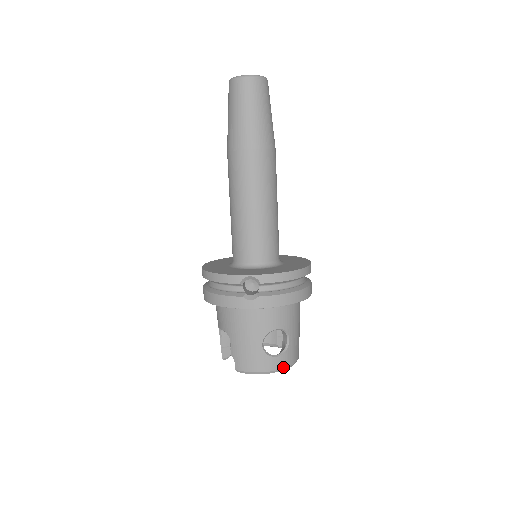
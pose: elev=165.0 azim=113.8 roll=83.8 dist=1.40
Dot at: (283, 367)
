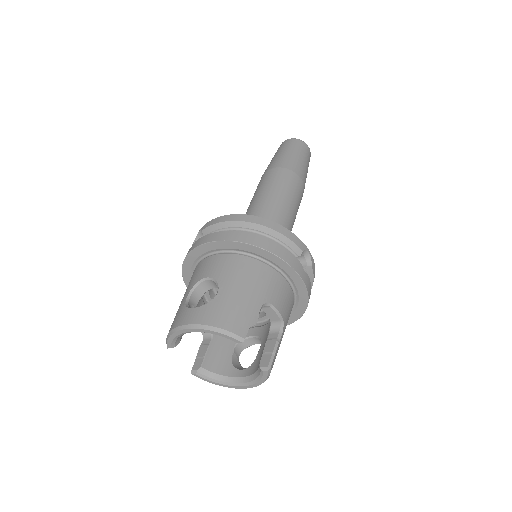
Dot at: (196, 323)
